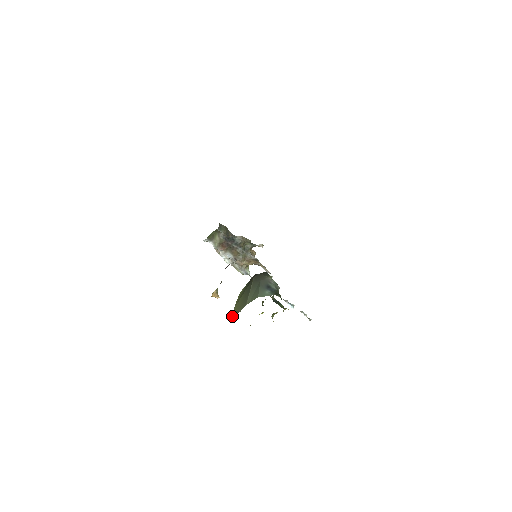
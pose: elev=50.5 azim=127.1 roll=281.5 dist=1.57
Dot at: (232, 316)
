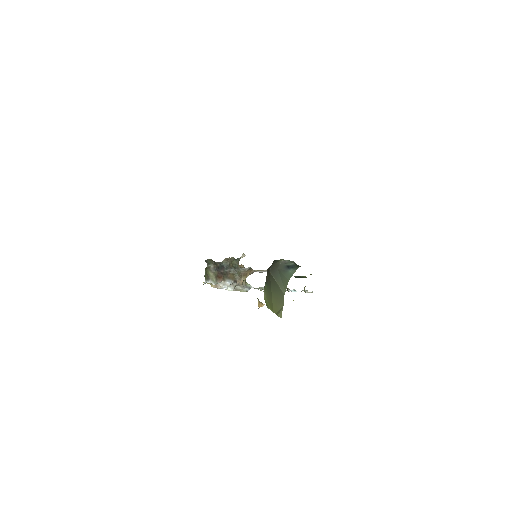
Dot at: (279, 316)
